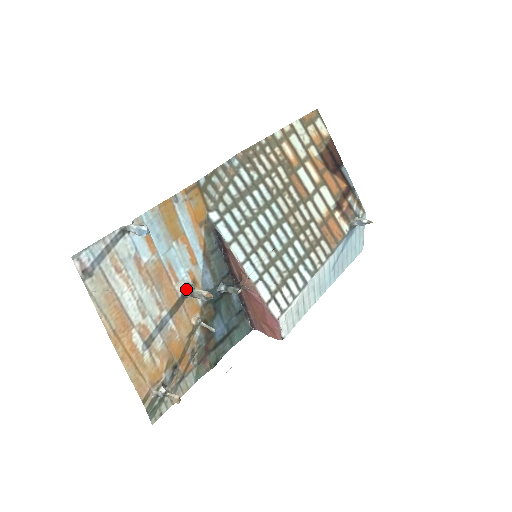
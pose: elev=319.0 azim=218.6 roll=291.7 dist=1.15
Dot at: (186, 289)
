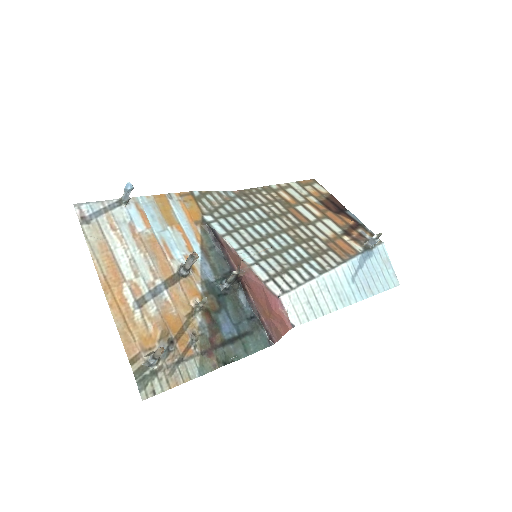
Dot at: (181, 267)
